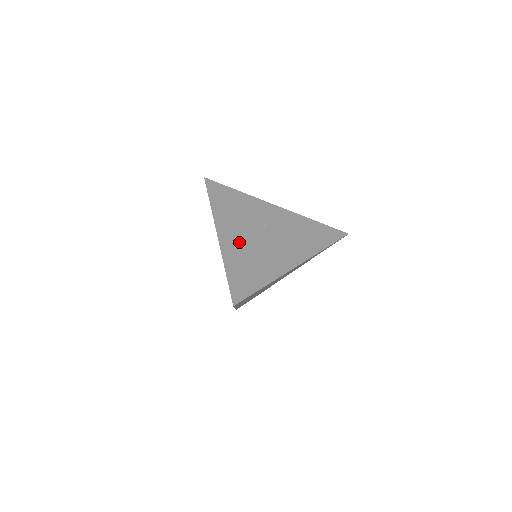
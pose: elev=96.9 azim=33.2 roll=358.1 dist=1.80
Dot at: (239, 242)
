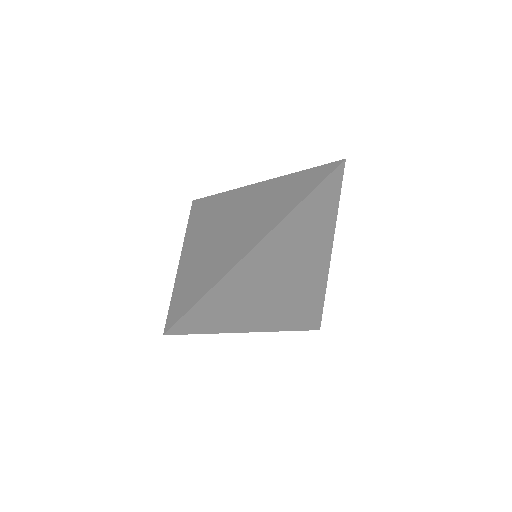
Dot at: occluded
